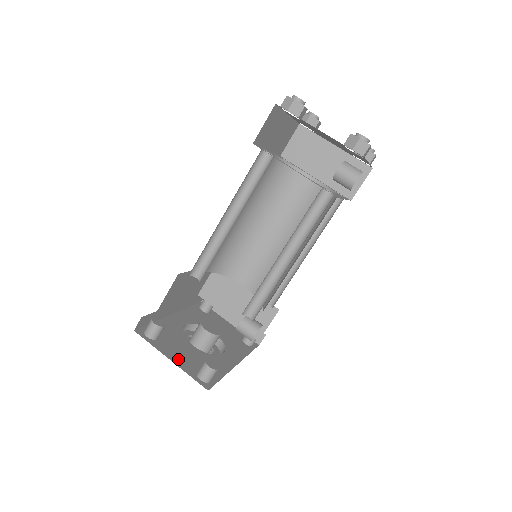
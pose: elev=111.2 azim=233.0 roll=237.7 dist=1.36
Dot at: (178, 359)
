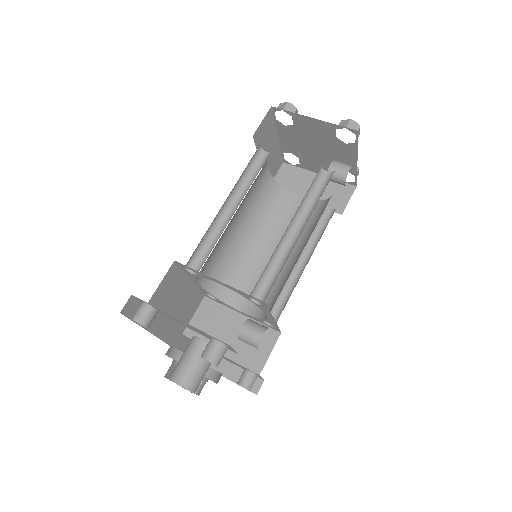
Dot at: occluded
